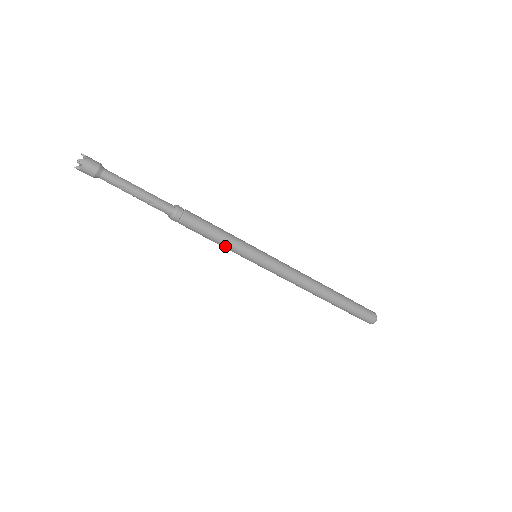
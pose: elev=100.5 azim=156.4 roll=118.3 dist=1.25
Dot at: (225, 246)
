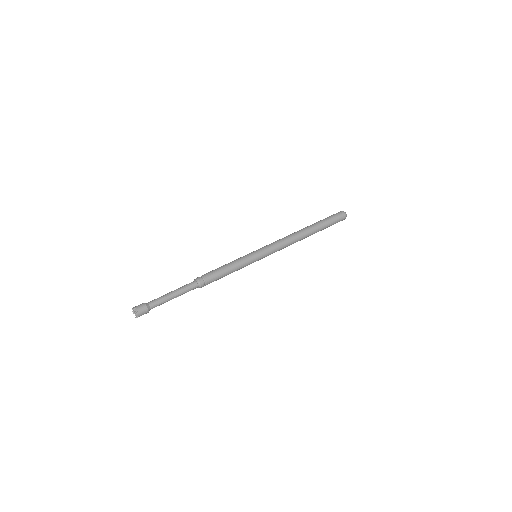
Dot at: (237, 270)
